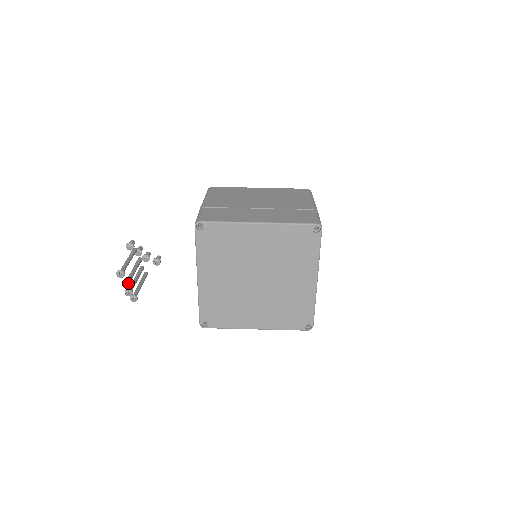
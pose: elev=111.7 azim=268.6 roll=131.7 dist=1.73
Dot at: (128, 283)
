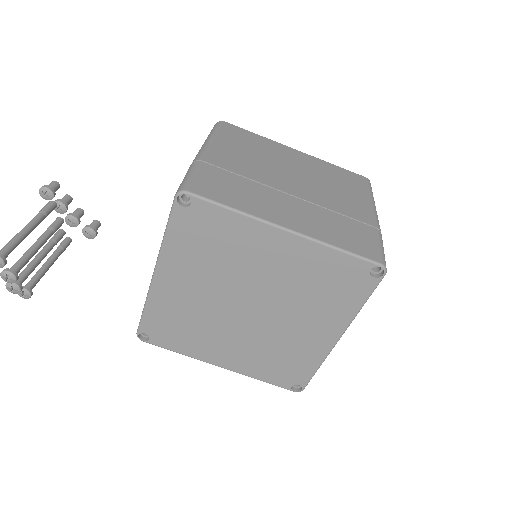
Dot at: (12, 277)
